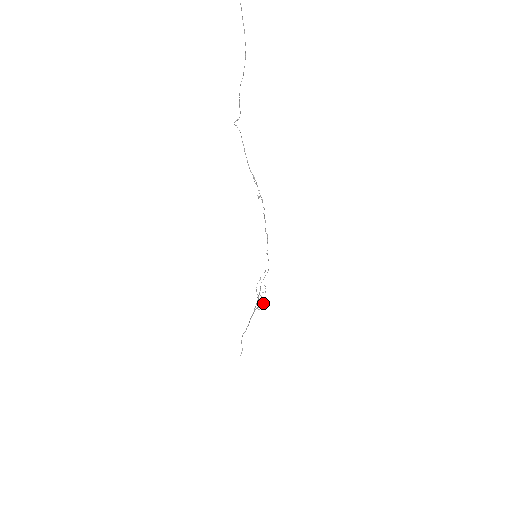
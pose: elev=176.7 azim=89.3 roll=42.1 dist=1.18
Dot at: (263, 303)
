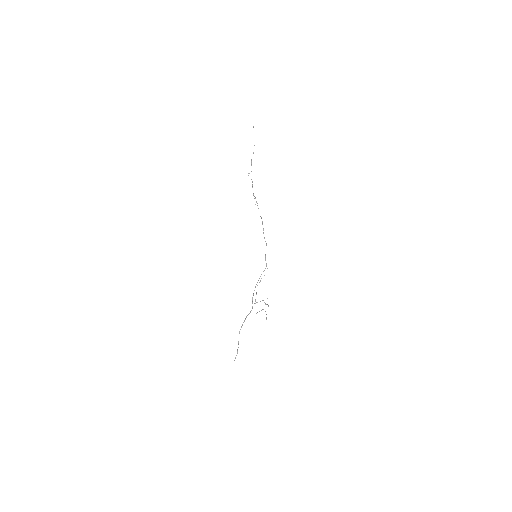
Dot at: (263, 309)
